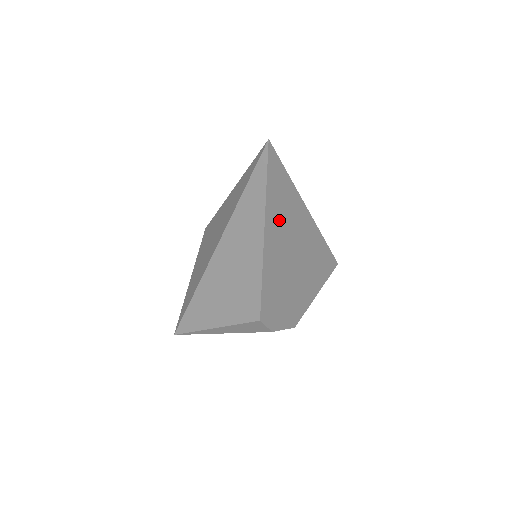
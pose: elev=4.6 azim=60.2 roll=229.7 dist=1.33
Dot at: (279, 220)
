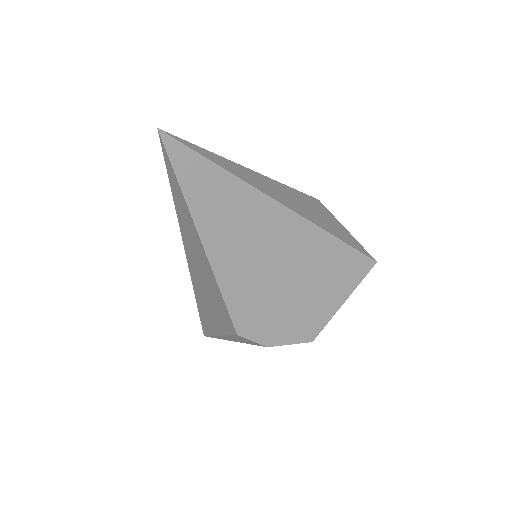
Dot at: (222, 220)
